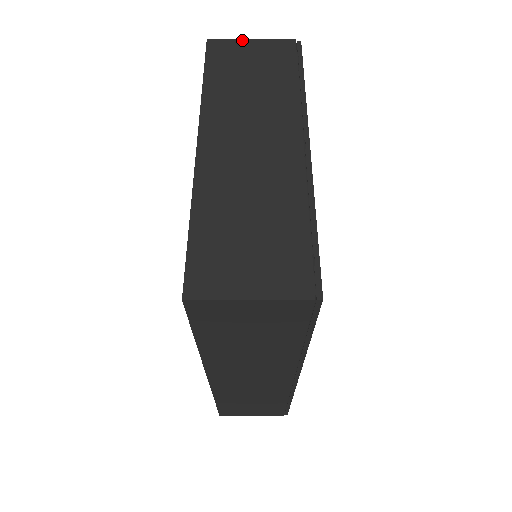
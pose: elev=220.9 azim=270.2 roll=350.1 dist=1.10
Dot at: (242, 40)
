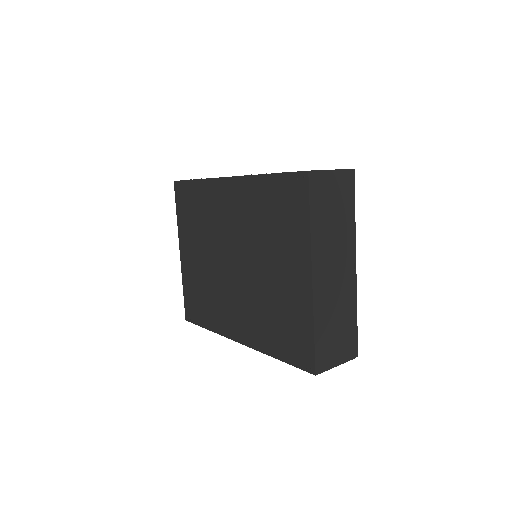
Dot at: (327, 171)
